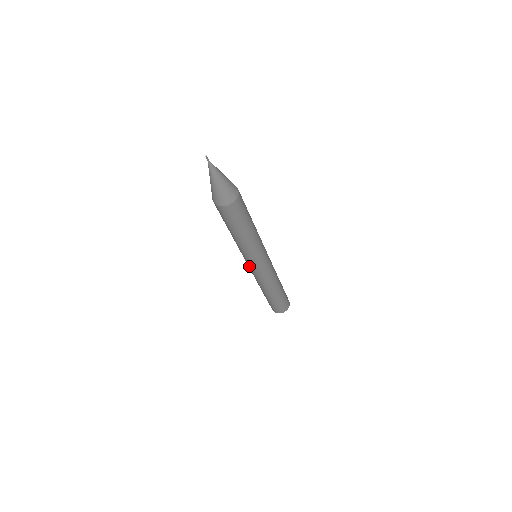
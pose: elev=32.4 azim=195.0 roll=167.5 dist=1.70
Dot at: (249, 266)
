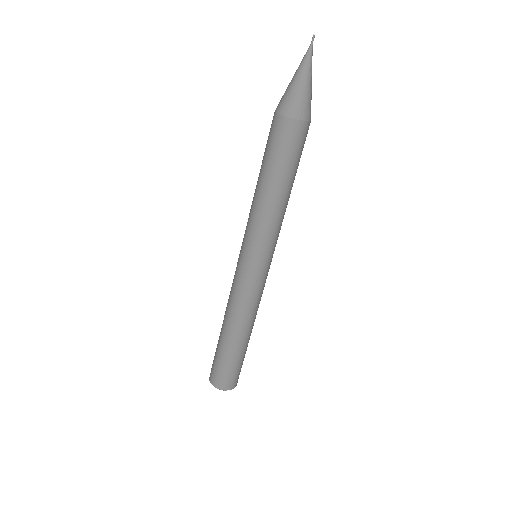
Dot at: (250, 267)
